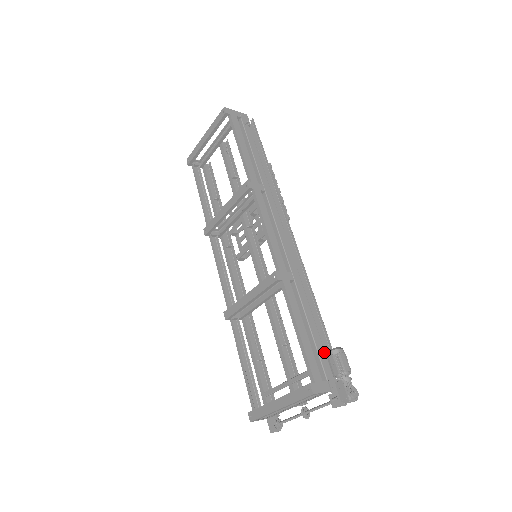
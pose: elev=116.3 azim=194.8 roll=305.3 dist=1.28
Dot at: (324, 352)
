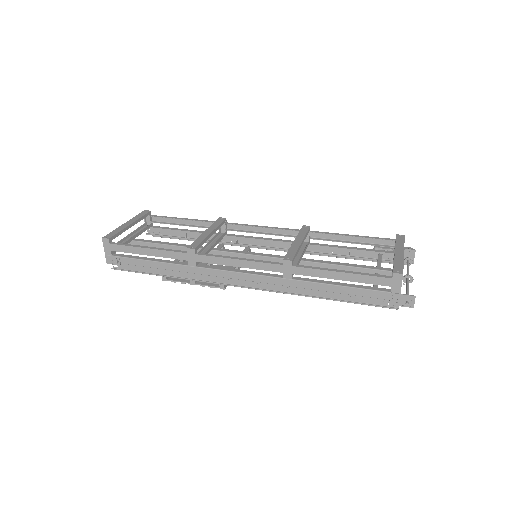
Dot at: (371, 255)
